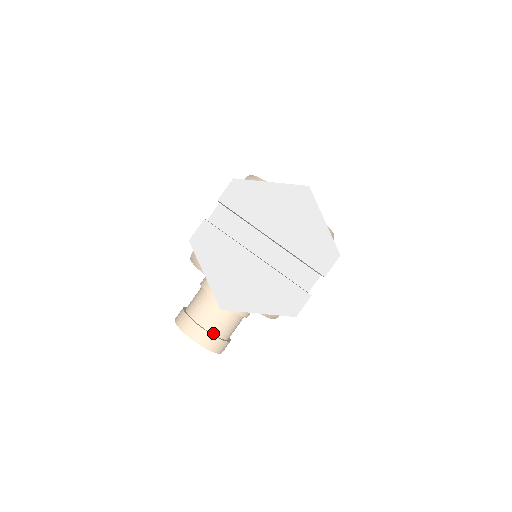
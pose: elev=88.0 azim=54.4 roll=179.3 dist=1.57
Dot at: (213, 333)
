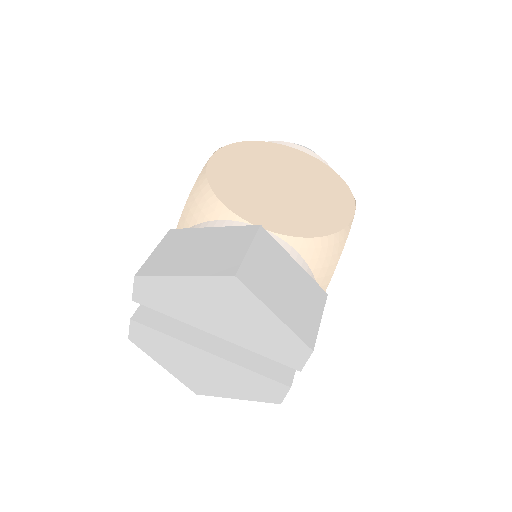
Dot at: occluded
